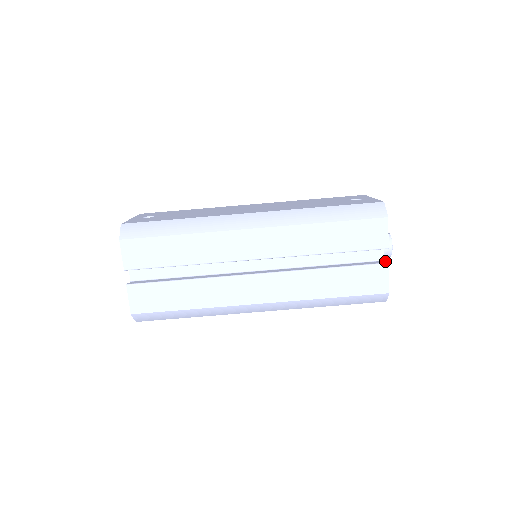
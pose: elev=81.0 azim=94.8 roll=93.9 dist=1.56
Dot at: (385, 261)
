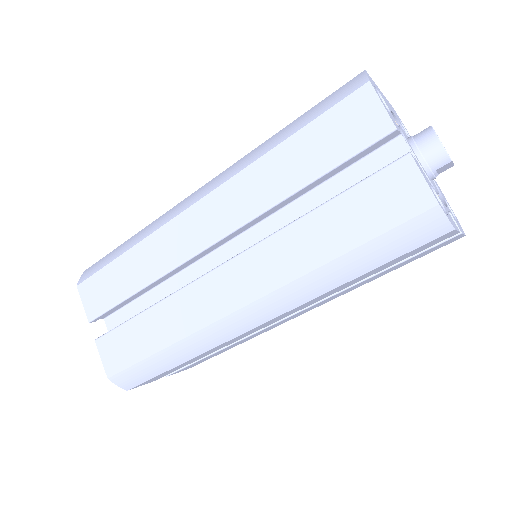
Dot at: (407, 155)
